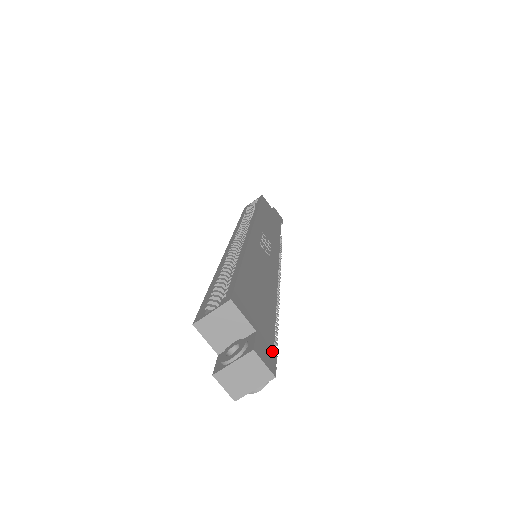
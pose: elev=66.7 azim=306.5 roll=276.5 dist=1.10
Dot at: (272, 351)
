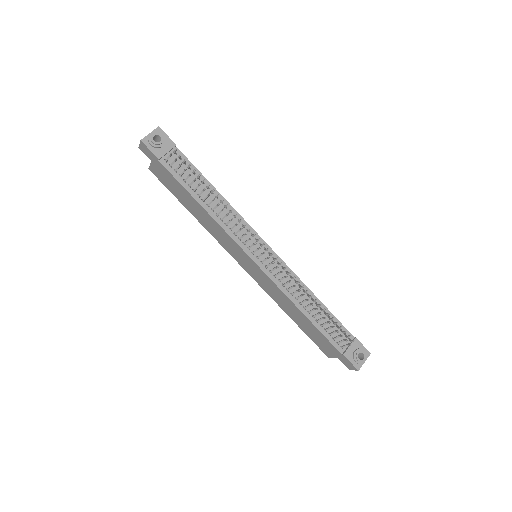
Dot at: (171, 142)
